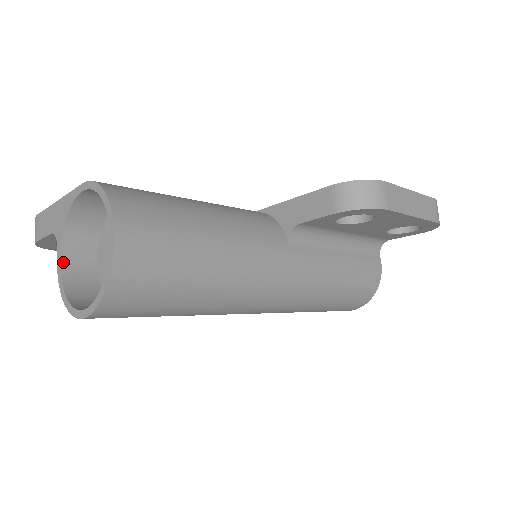
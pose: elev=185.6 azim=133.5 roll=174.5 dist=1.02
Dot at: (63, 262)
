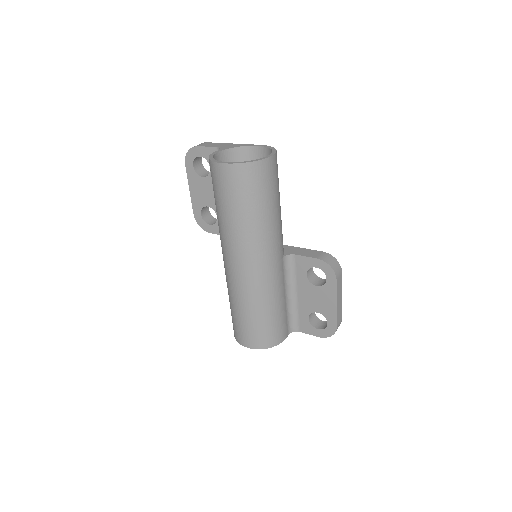
Dot at: (217, 154)
